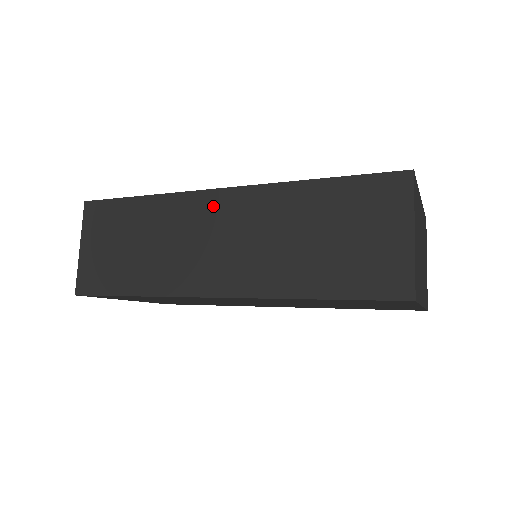
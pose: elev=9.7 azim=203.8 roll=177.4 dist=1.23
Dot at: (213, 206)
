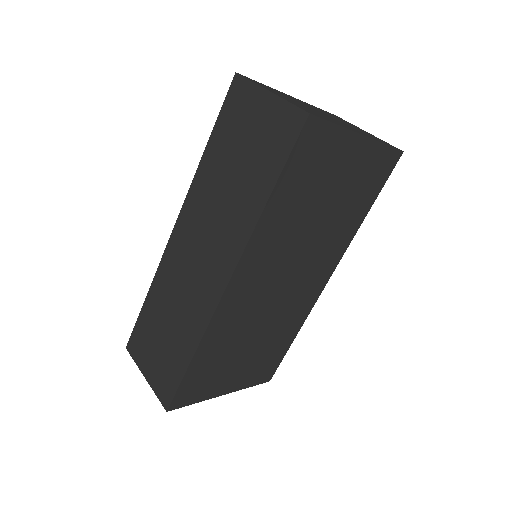
Dot at: (178, 244)
